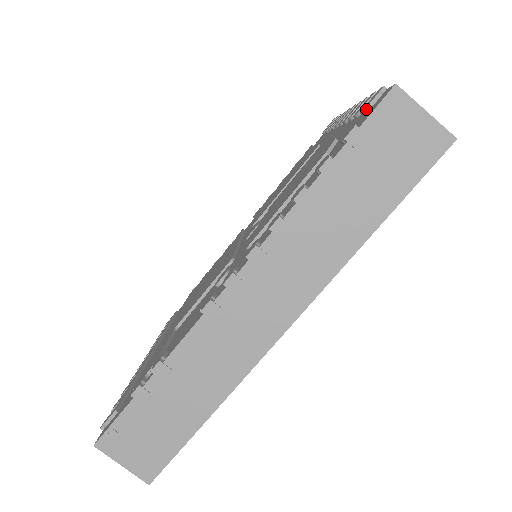
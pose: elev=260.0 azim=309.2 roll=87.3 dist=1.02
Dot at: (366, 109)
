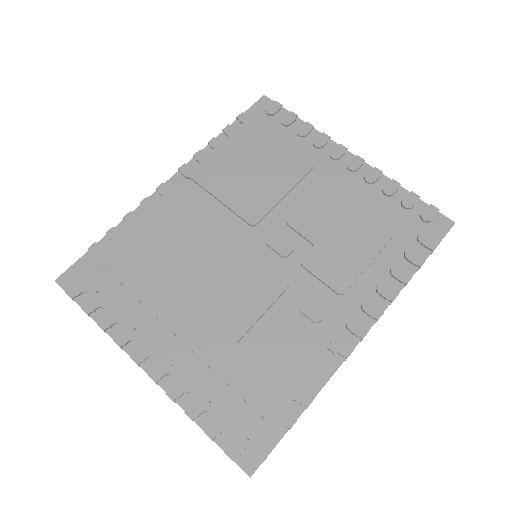
Dot at: (430, 221)
